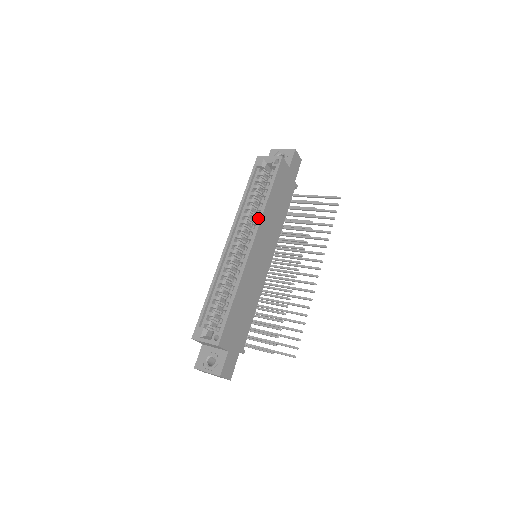
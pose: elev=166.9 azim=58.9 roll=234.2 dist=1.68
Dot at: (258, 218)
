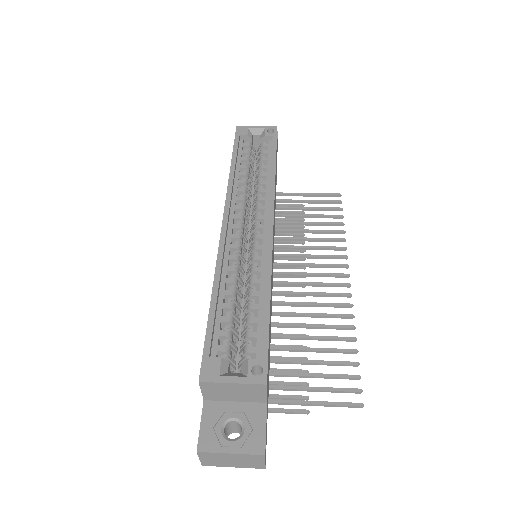
Dot at: occluded
